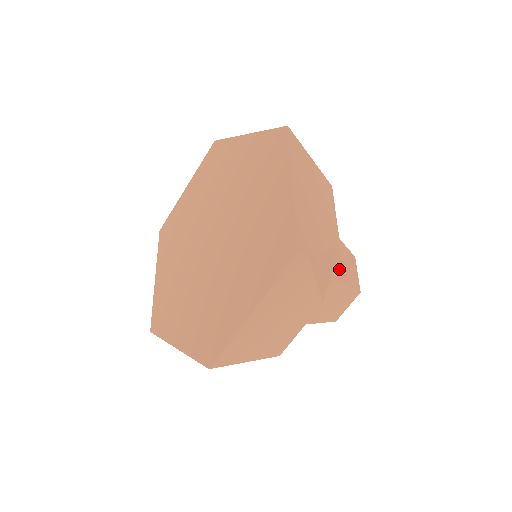
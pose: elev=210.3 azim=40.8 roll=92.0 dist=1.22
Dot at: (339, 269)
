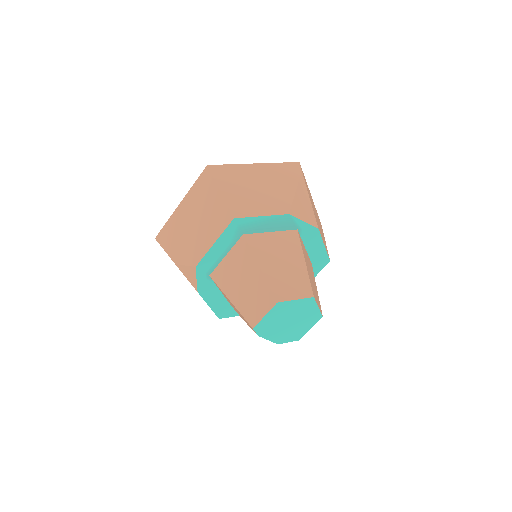
Dot at: (308, 266)
